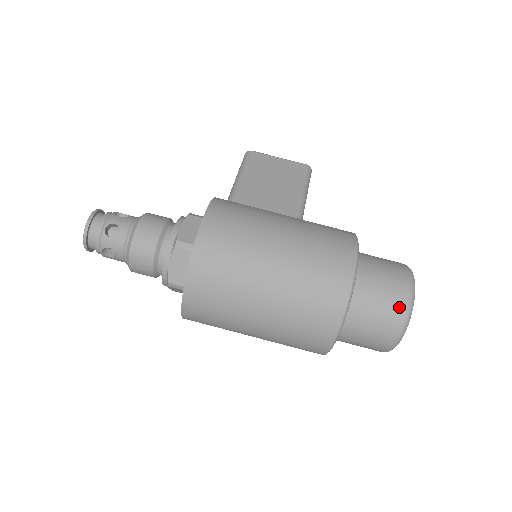
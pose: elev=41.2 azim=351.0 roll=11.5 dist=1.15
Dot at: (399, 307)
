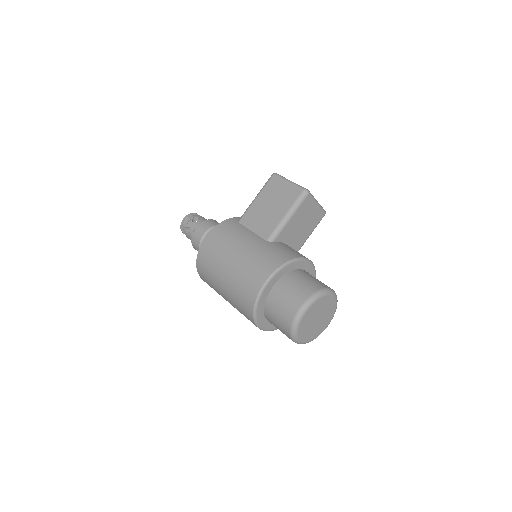
Dot at: (287, 322)
